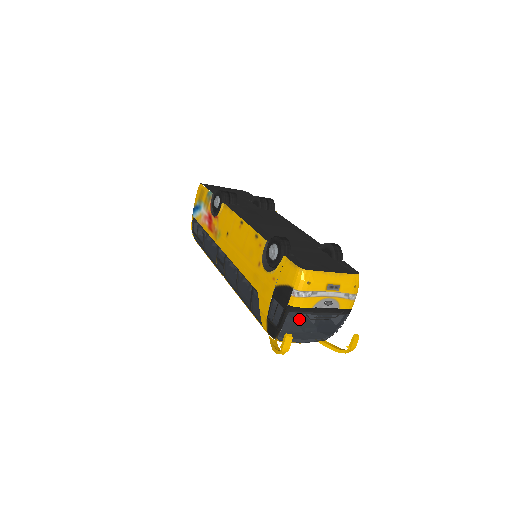
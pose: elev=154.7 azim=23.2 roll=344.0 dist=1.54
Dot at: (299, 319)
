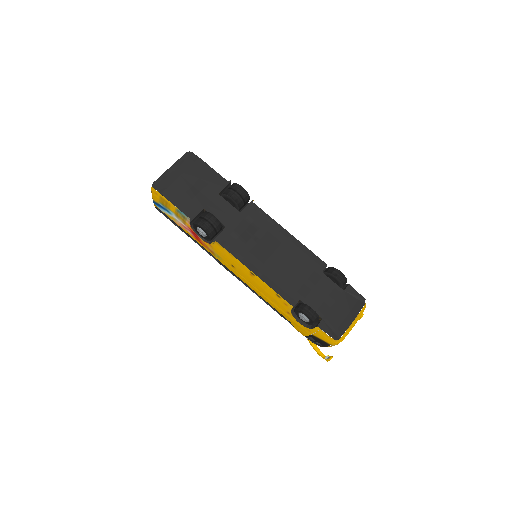
Dot at: occluded
